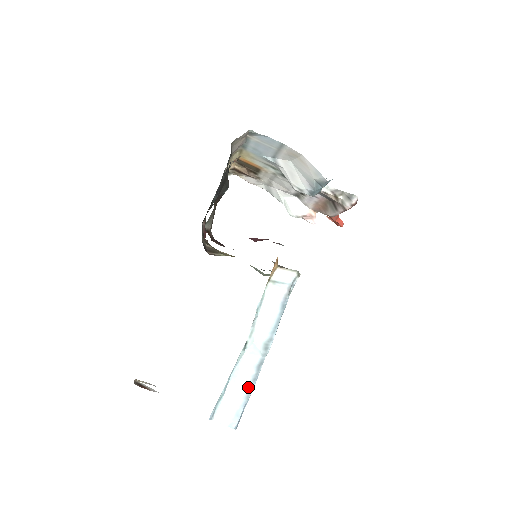
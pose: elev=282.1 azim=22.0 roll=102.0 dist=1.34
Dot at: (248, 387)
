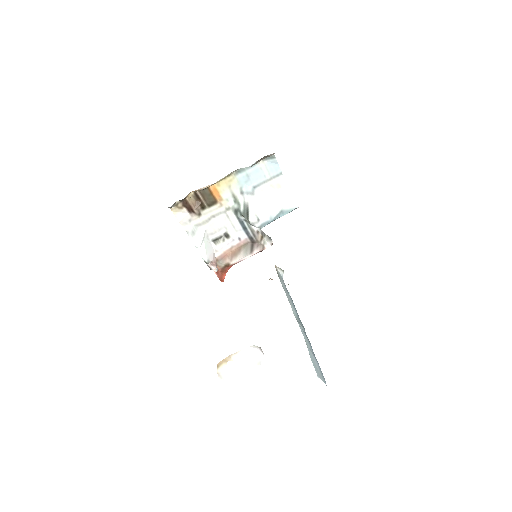
Dot at: (312, 350)
